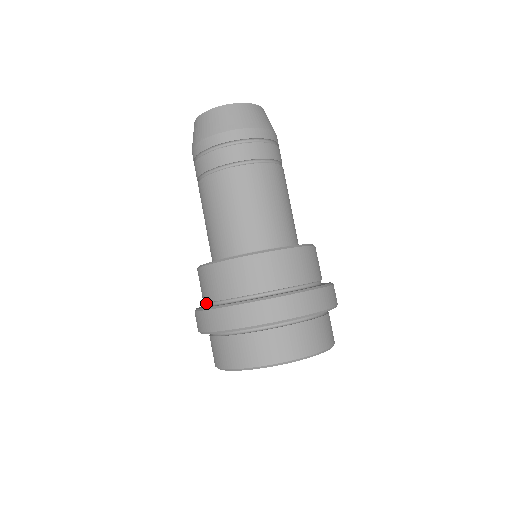
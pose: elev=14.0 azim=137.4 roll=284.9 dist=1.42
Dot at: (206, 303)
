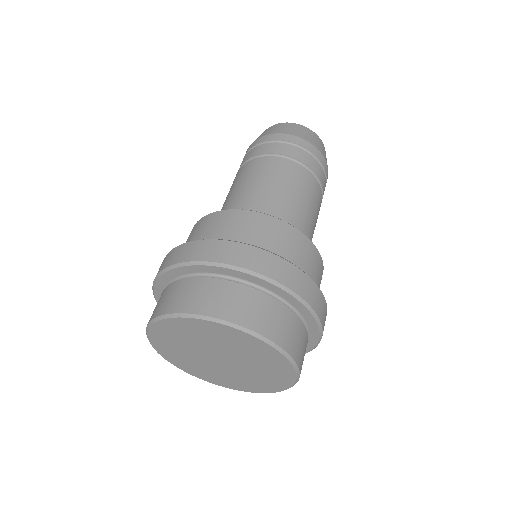
Dot at: occluded
